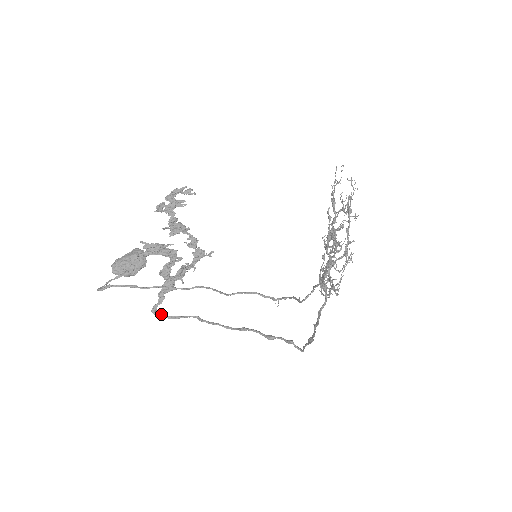
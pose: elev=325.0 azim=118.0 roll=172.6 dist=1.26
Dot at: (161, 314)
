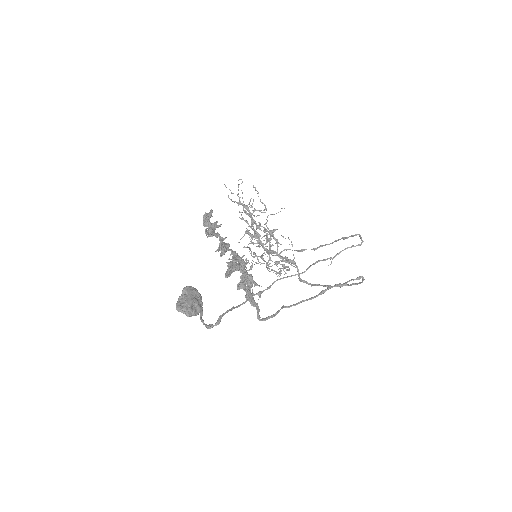
Dot at: (266, 318)
